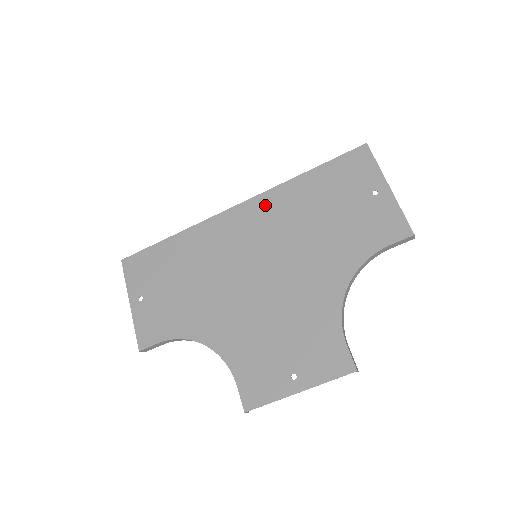
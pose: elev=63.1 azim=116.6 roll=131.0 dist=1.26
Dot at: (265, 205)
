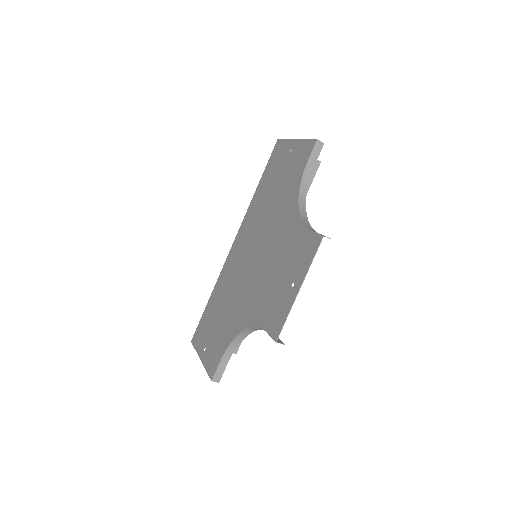
Dot at: (245, 224)
